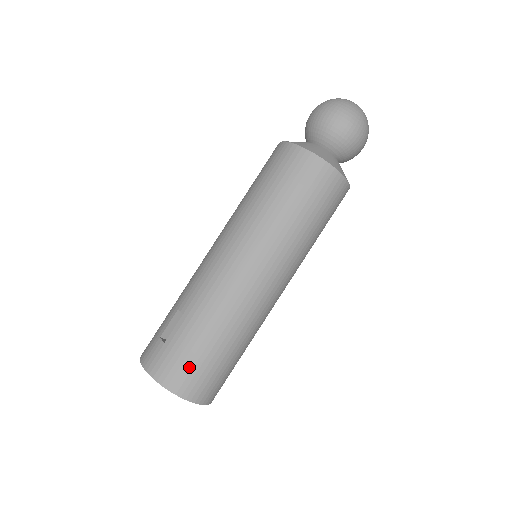
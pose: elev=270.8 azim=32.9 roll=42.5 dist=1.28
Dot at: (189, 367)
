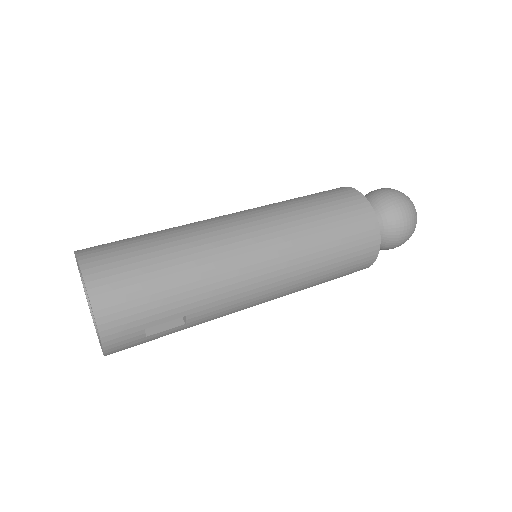
Dot at: (112, 243)
